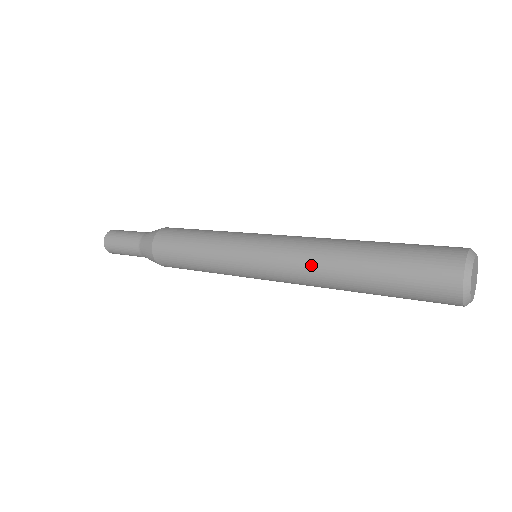
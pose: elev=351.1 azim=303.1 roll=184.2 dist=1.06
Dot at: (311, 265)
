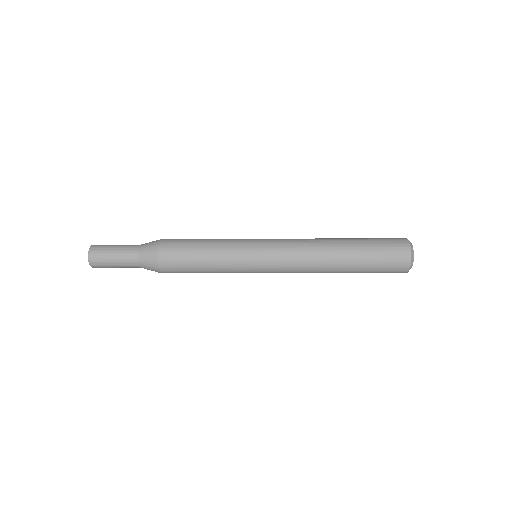
Dot at: (313, 265)
